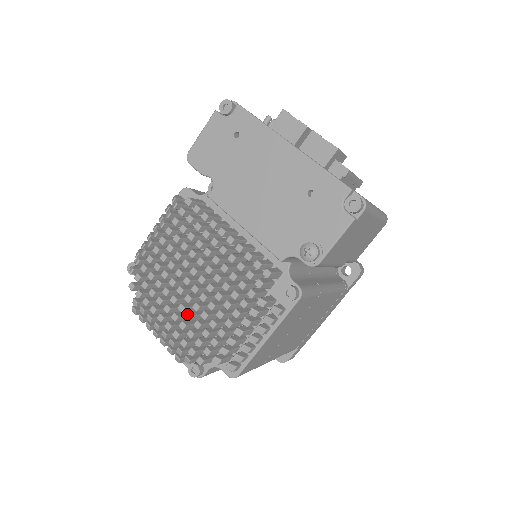
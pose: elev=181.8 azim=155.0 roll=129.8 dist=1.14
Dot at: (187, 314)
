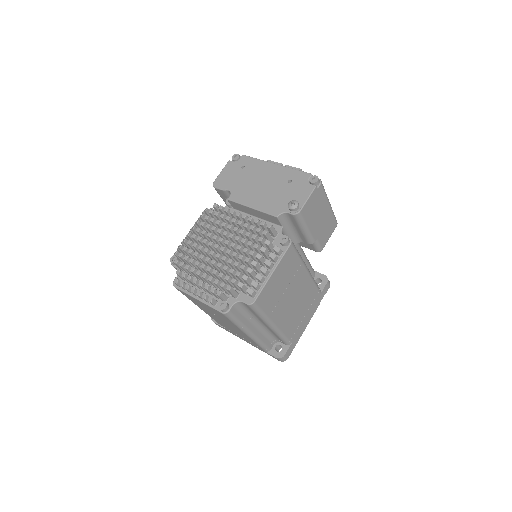
Dot at: (218, 264)
